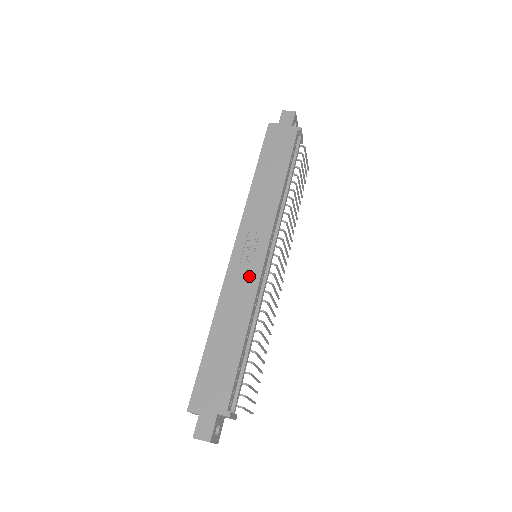
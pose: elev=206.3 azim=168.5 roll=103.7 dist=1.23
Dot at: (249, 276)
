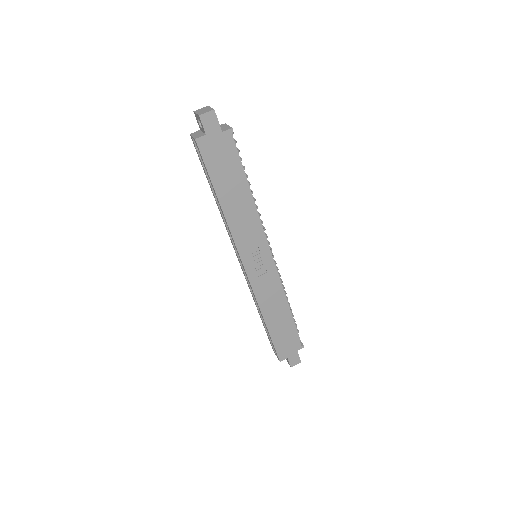
Dot at: (269, 280)
